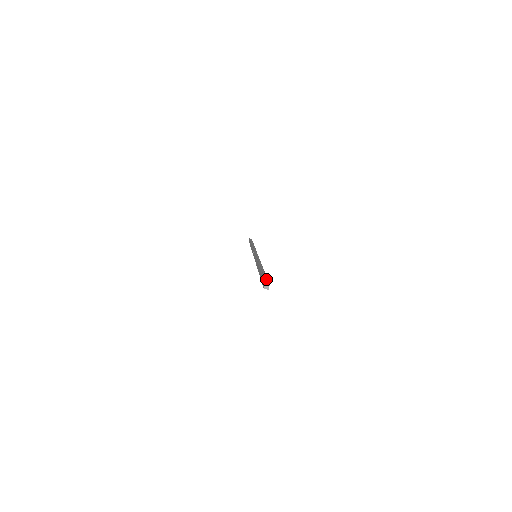
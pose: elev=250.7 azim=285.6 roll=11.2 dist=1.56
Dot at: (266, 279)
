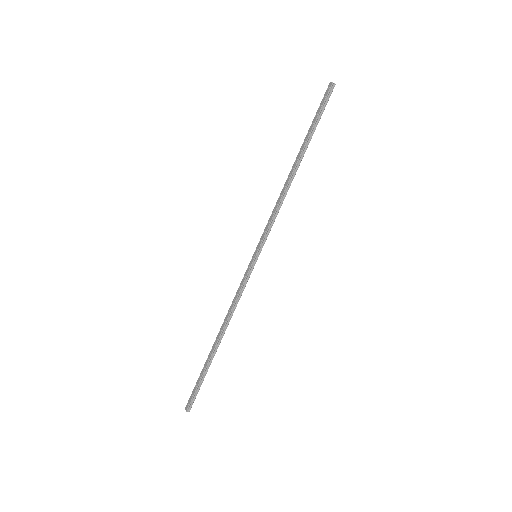
Dot at: (196, 394)
